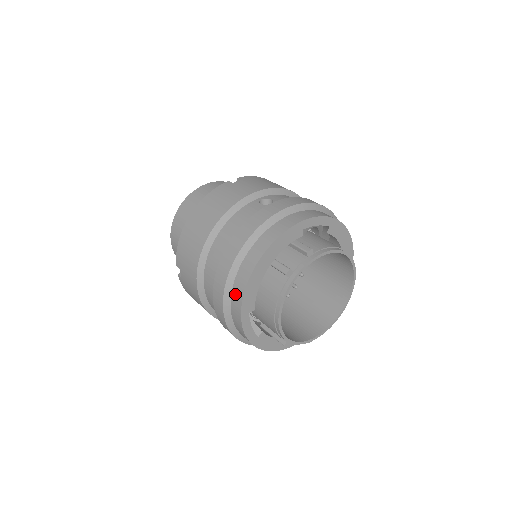
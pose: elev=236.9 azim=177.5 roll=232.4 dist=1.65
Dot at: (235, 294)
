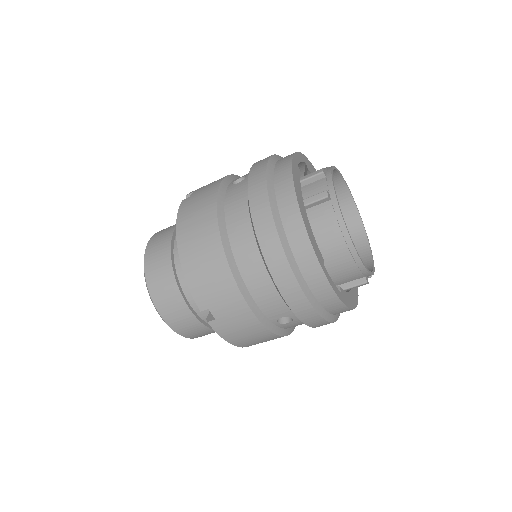
Dot at: (300, 254)
